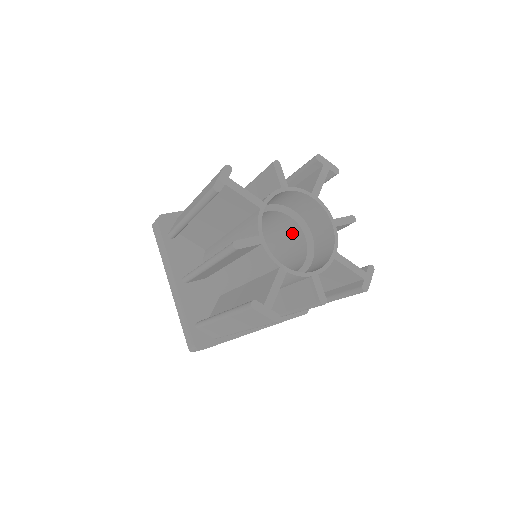
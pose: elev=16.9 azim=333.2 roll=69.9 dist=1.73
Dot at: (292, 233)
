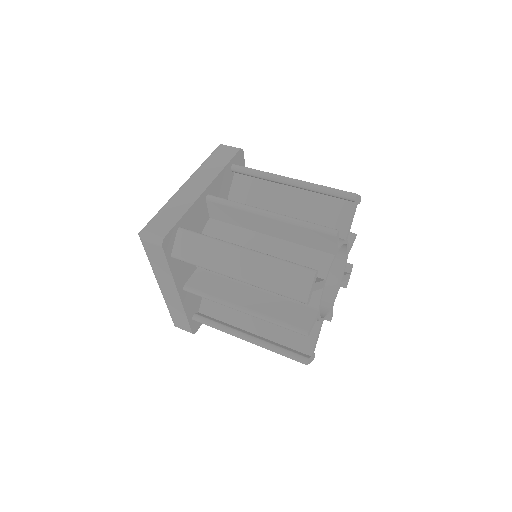
Dot at: occluded
